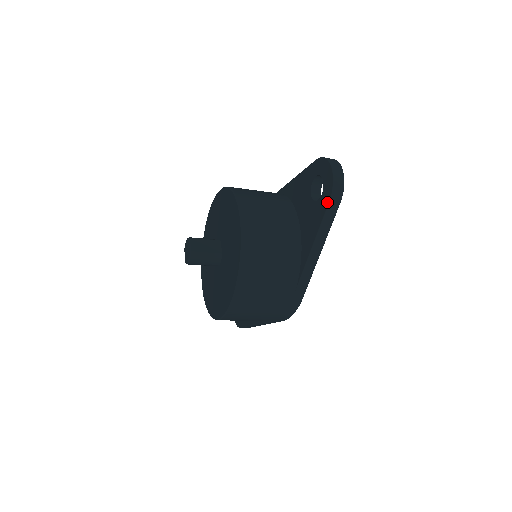
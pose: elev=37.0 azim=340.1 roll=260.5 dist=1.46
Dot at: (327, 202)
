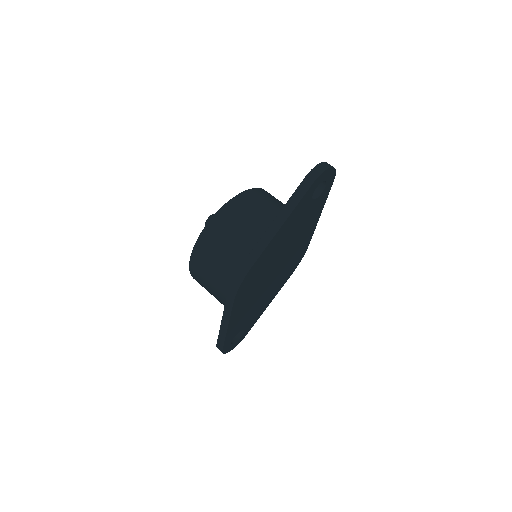
Dot at: (304, 179)
